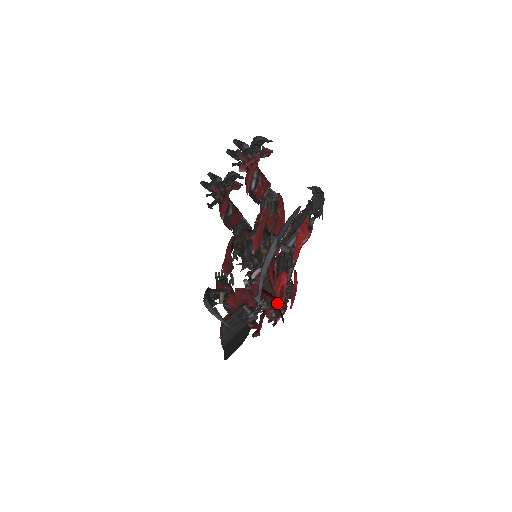
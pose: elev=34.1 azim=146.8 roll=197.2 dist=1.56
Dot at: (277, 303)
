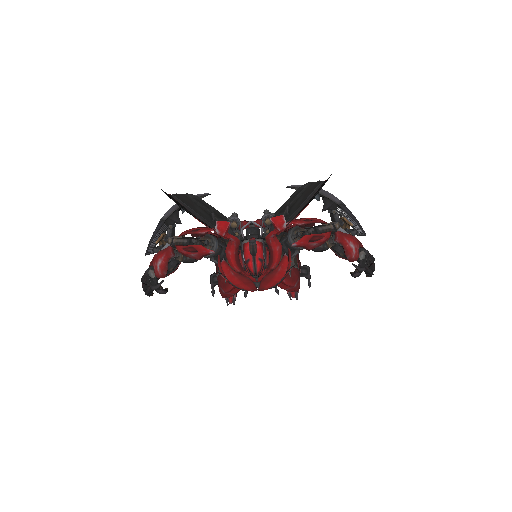
Dot at: occluded
